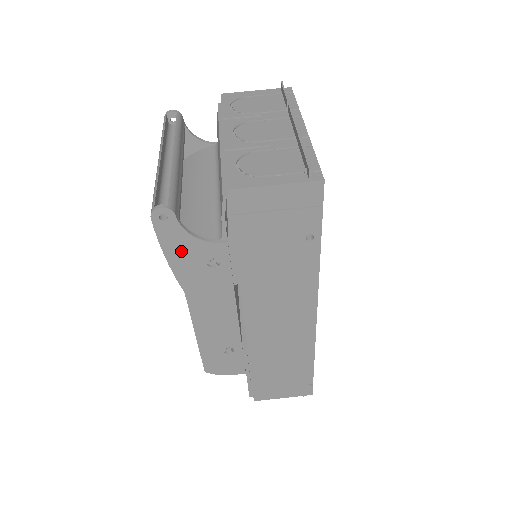
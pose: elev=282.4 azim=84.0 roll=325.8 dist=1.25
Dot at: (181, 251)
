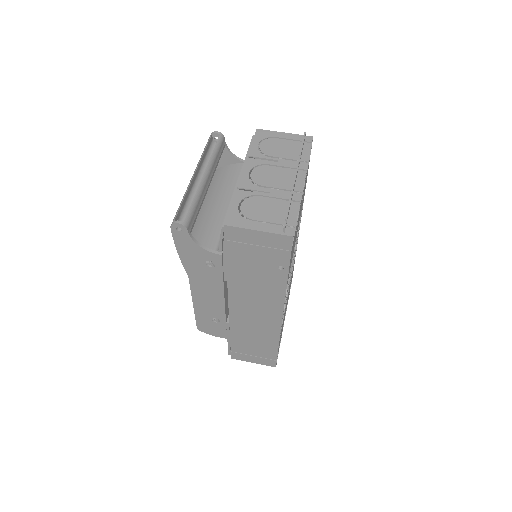
Dot at: (189, 251)
